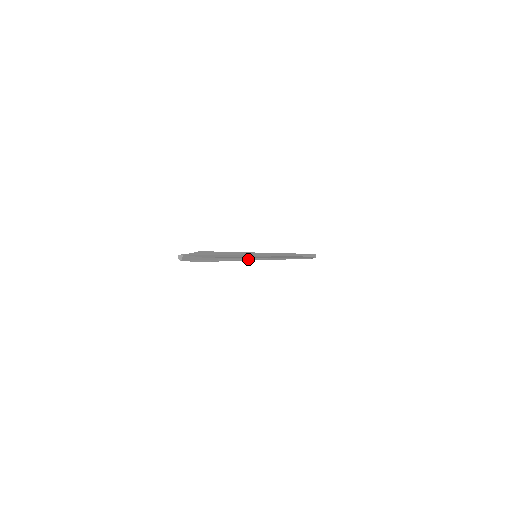
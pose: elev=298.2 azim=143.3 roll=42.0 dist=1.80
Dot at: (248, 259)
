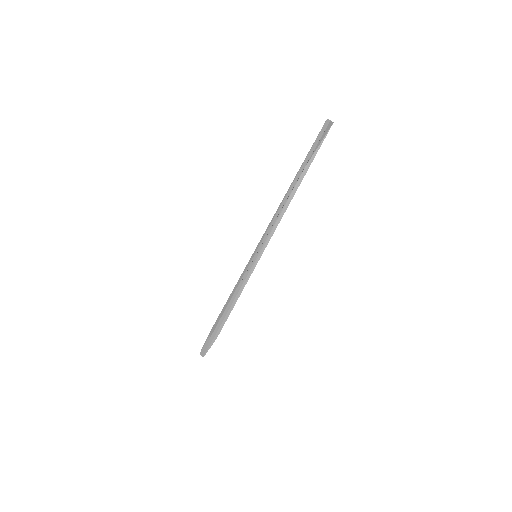
Dot at: (250, 270)
